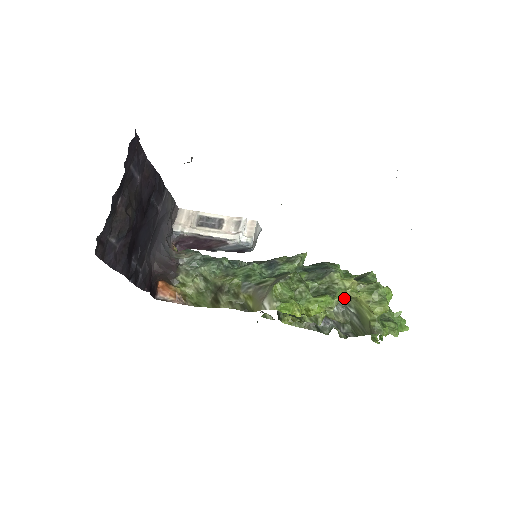
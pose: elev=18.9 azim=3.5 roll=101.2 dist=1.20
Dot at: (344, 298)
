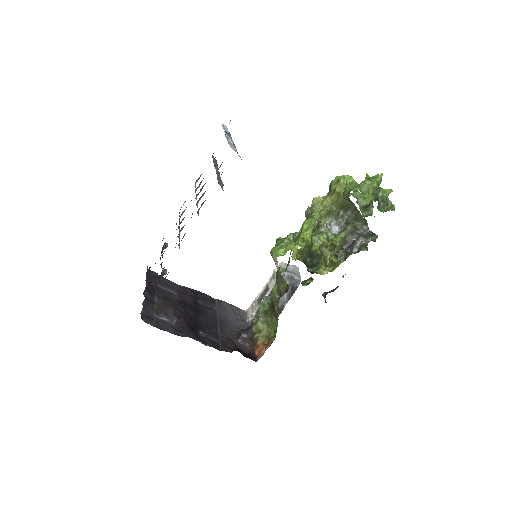
Dot at: (335, 216)
